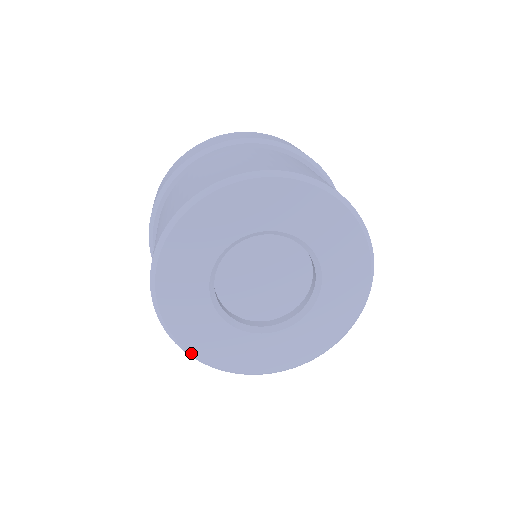
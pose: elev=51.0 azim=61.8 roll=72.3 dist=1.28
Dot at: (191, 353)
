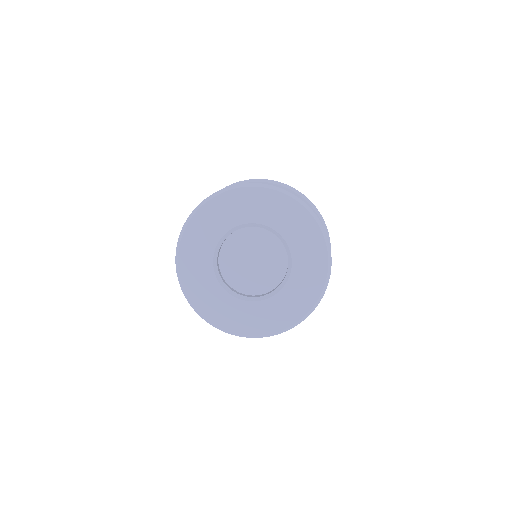
Dot at: (180, 245)
